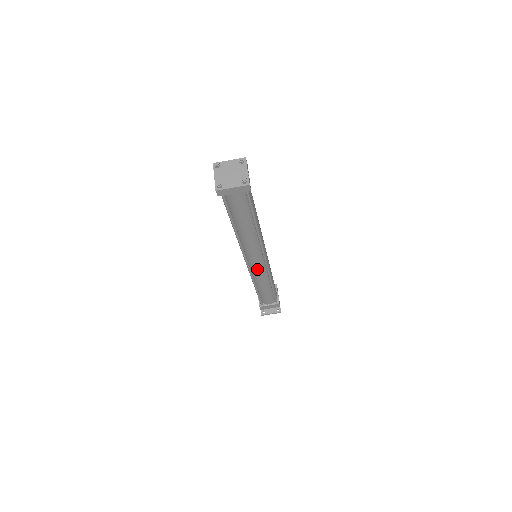
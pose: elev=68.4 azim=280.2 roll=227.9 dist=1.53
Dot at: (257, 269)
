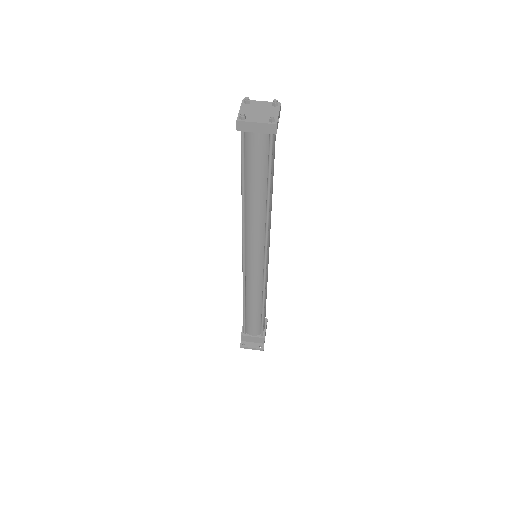
Dot at: (253, 271)
